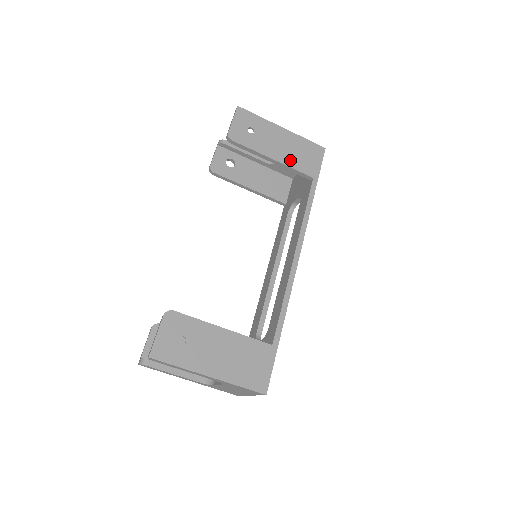
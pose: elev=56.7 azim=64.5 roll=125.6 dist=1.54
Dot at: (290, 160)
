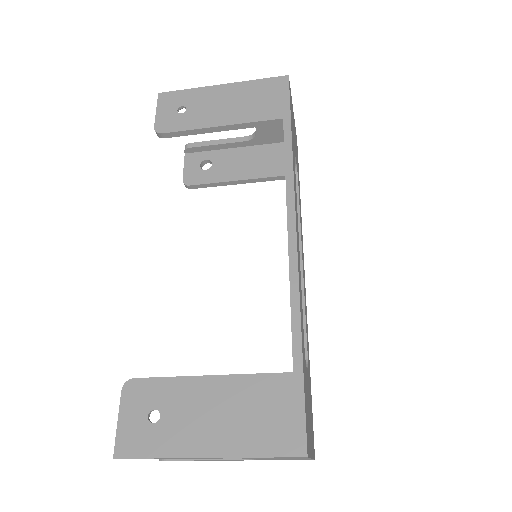
Dot at: (243, 115)
